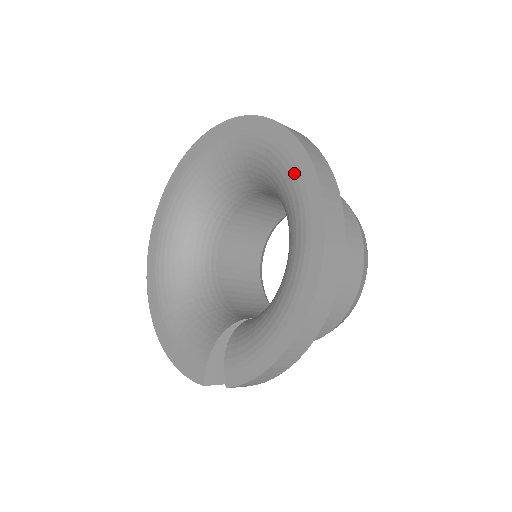
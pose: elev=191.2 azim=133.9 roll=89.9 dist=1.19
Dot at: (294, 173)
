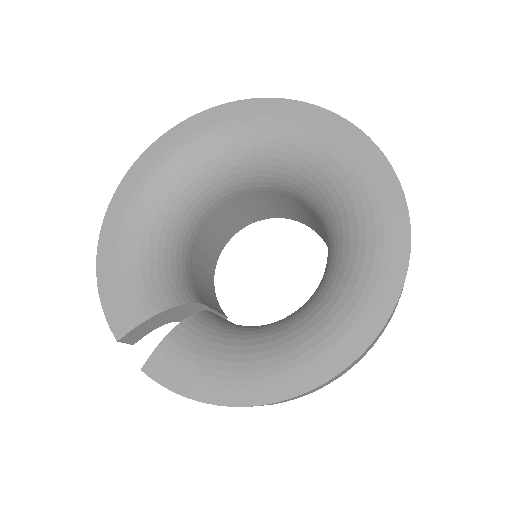
Dot at: (379, 271)
